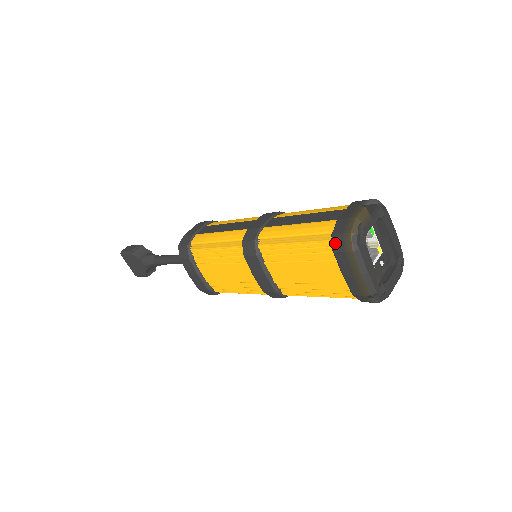
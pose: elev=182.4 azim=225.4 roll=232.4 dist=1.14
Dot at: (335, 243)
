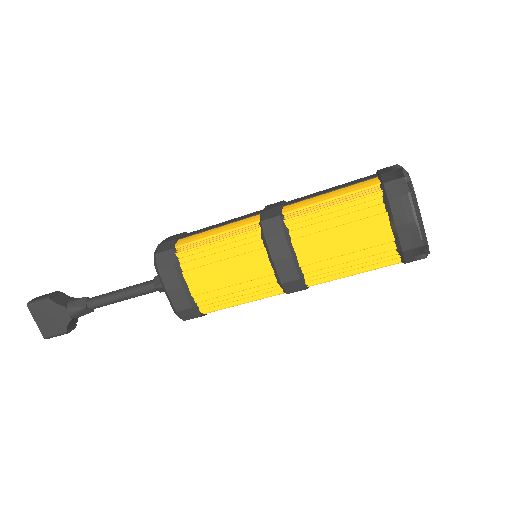
Dot at: (388, 191)
